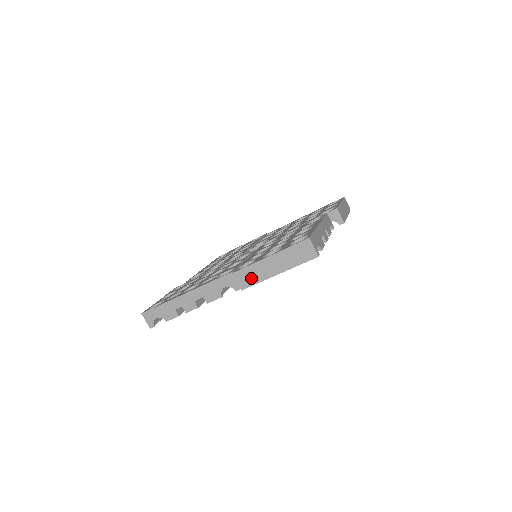
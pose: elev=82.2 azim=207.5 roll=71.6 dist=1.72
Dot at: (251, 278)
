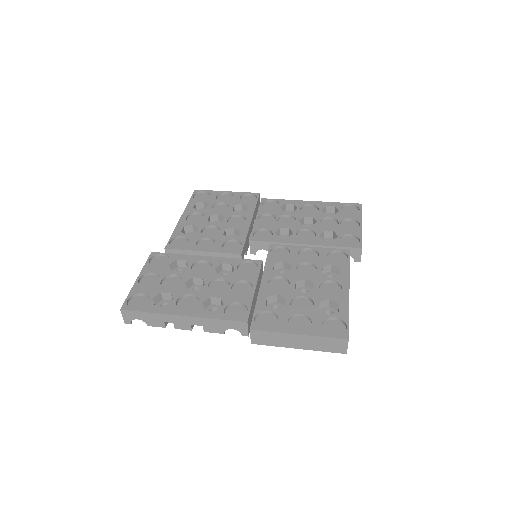
Dot at: (268, 340)
